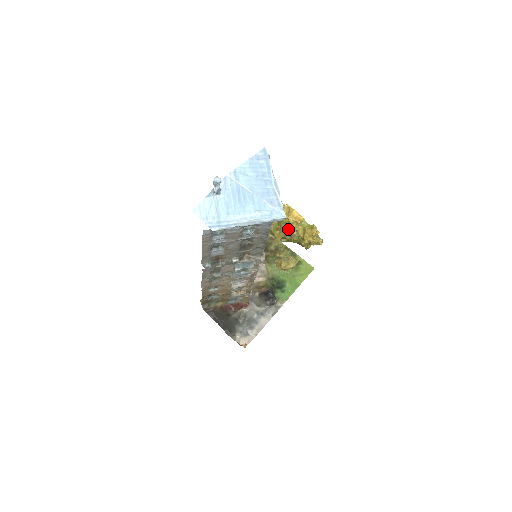
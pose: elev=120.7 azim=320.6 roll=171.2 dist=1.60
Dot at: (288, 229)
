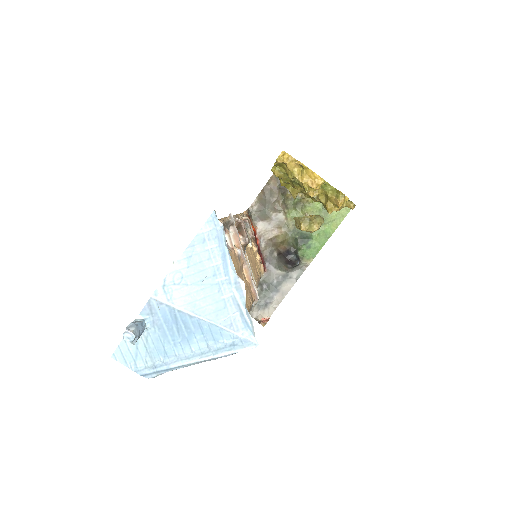
Dot at: (304, 191)
